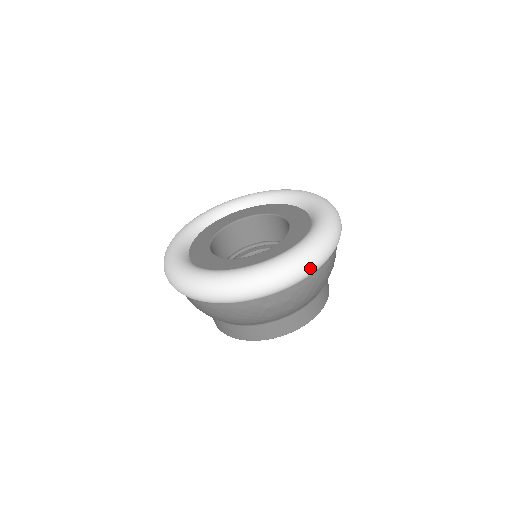
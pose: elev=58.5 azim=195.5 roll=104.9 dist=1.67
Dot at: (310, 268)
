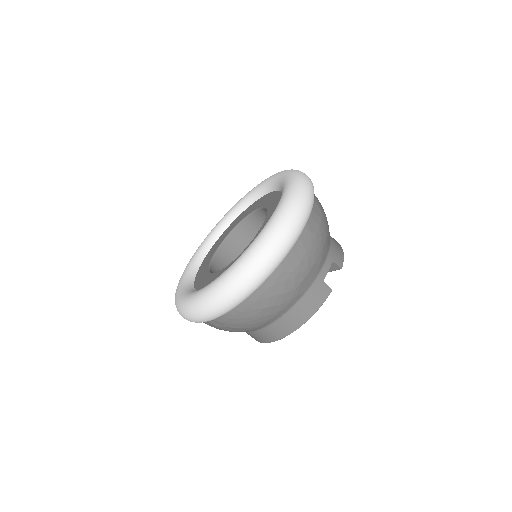
Dot at: (215, 310)
